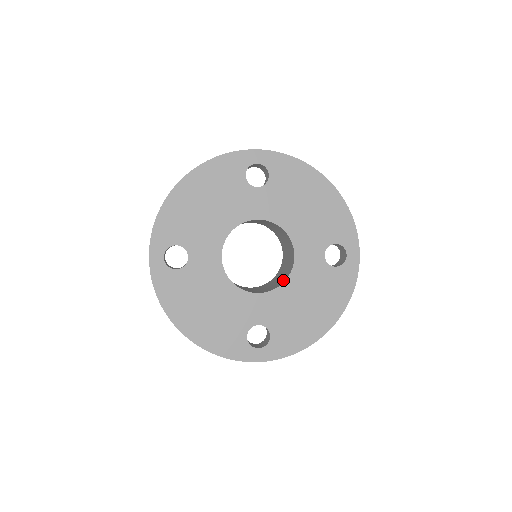
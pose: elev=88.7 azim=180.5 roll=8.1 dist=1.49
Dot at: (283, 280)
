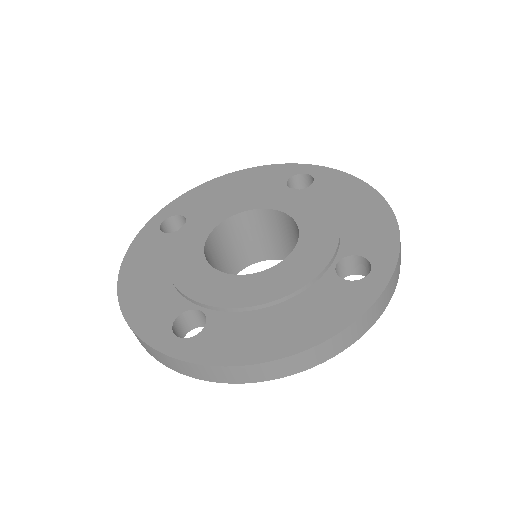
Dot at: occluded
